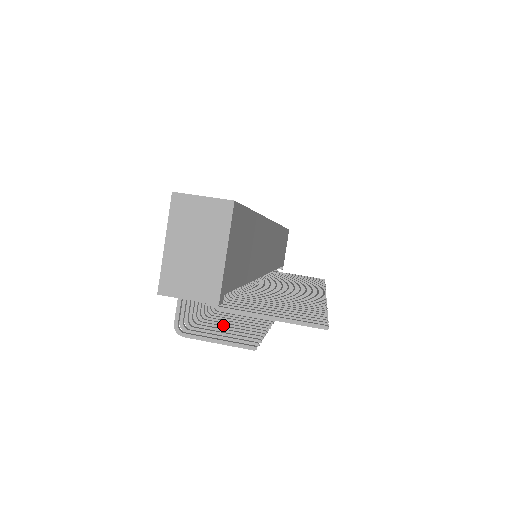
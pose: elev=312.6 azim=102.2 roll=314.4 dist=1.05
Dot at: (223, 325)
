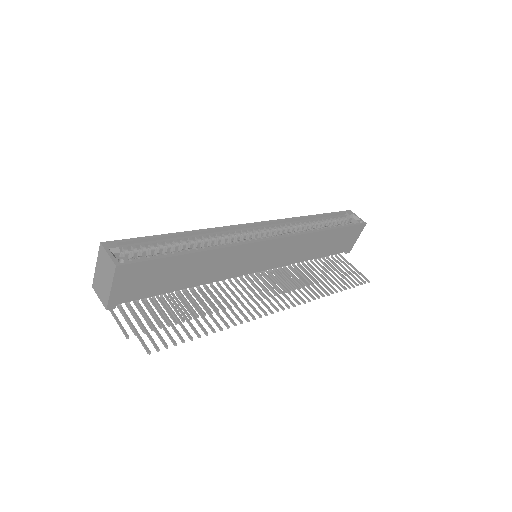
Dot at: (155, 307)
